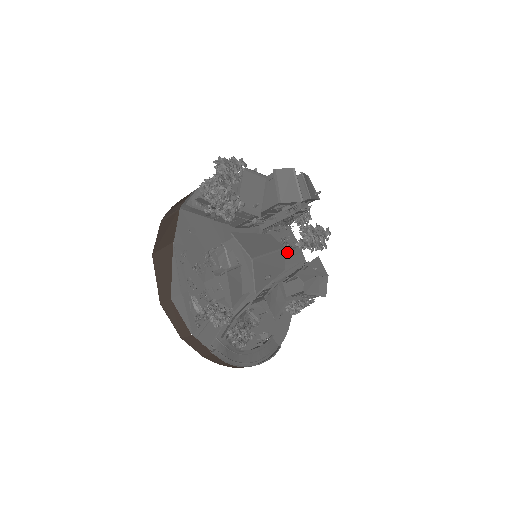
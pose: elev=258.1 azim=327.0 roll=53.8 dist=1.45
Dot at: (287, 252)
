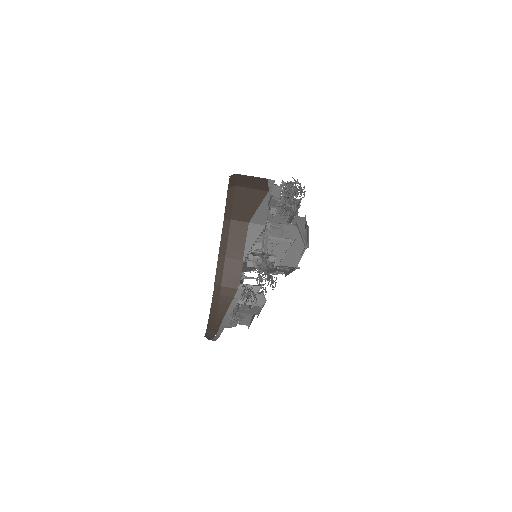
Dot at: (241, 277)
